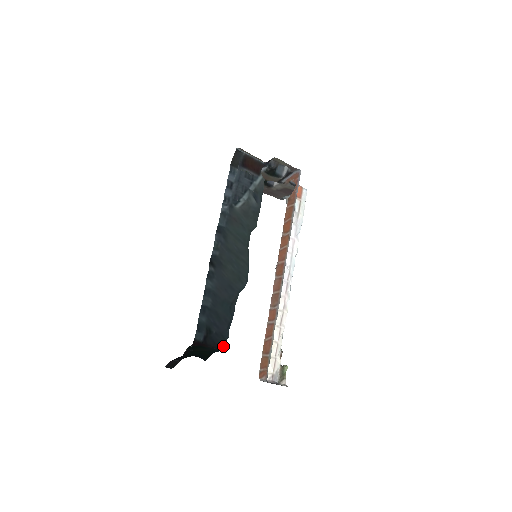
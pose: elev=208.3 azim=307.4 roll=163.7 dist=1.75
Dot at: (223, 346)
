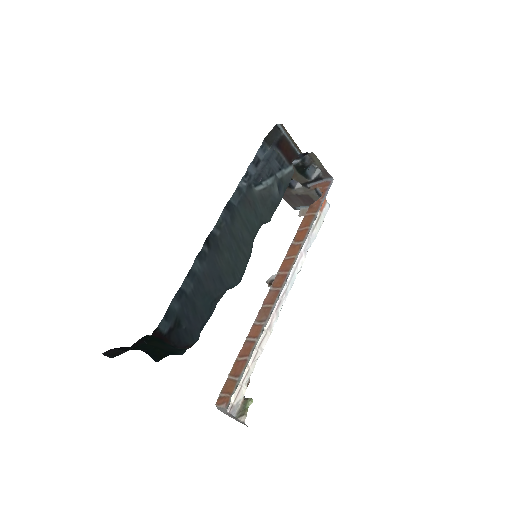
Dot at: occluded
